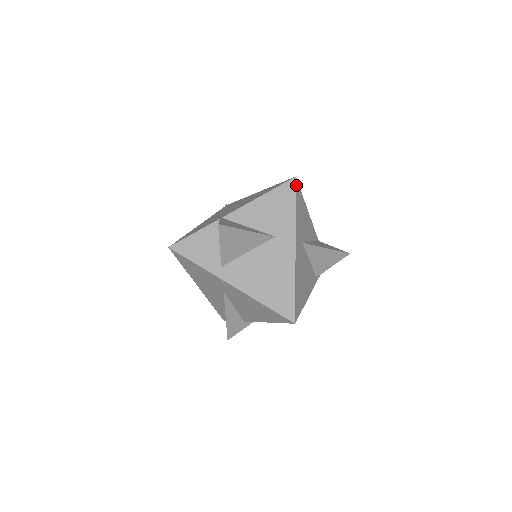
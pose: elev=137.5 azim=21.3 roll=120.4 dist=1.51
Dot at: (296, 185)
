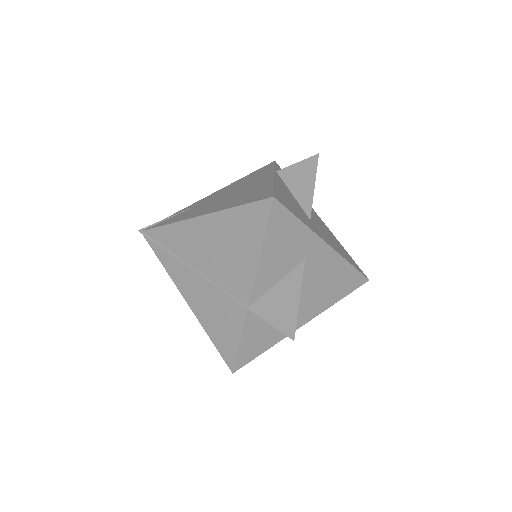
Dot at: (279, 202)
